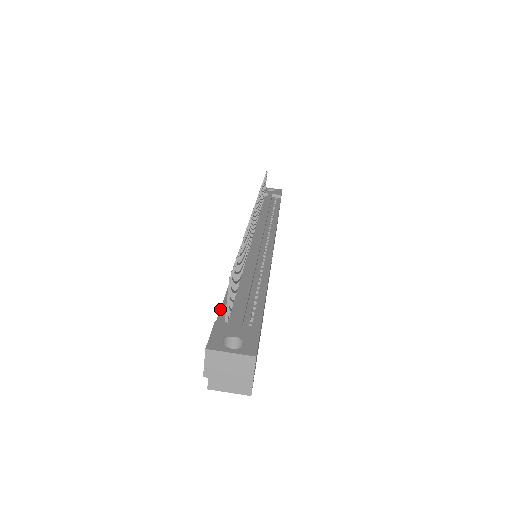
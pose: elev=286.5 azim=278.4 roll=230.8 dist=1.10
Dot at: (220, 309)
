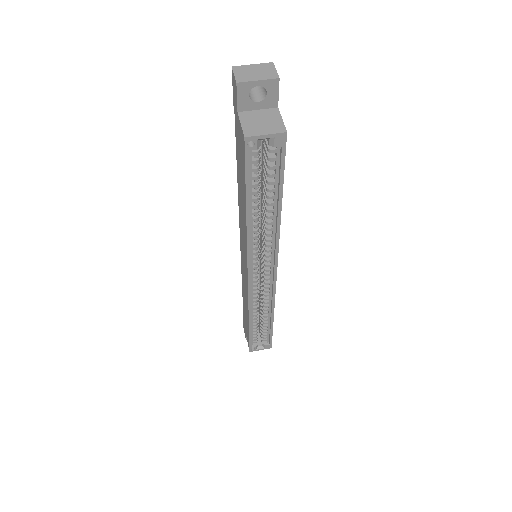
Dot at: (235, 132)
